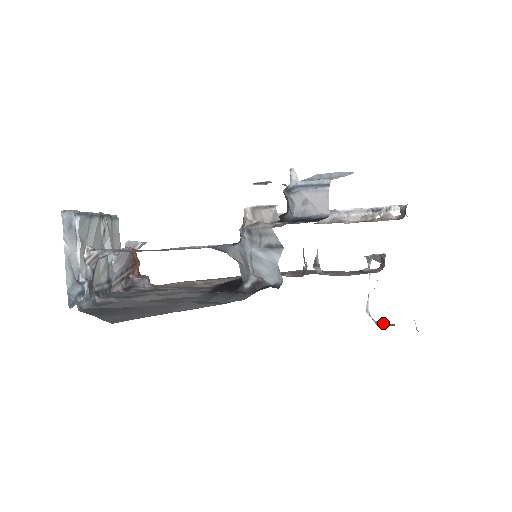
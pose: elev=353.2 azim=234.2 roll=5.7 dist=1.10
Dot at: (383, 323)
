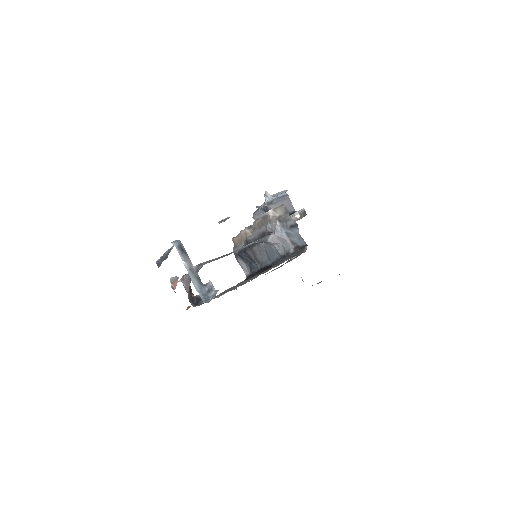
Dot at: (317, 283)
